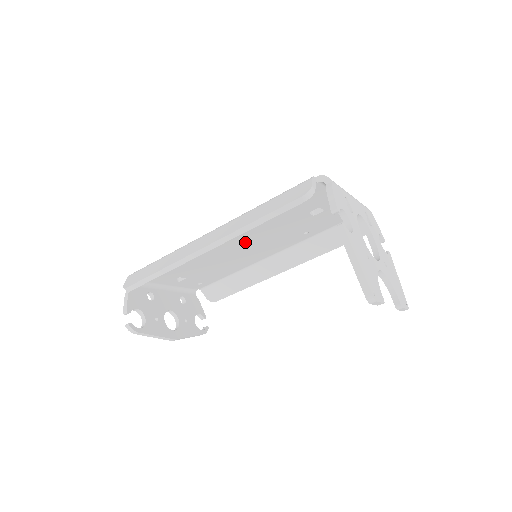
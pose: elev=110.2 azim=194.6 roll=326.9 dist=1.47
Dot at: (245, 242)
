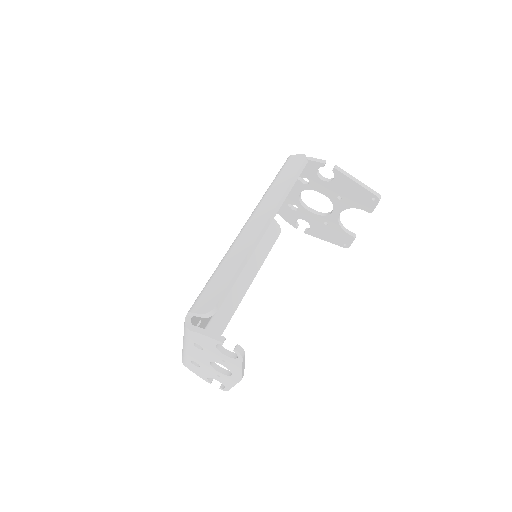
Dot at: occluded
